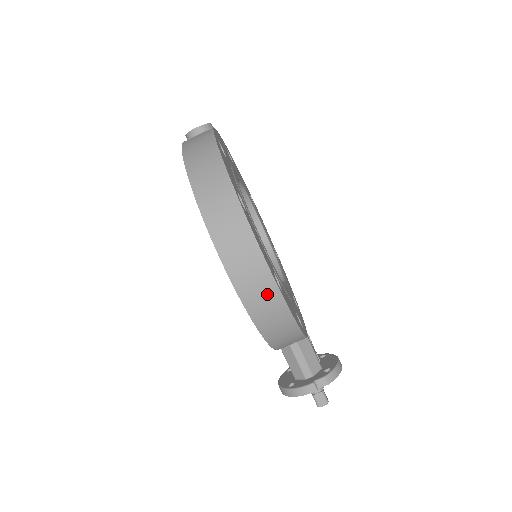
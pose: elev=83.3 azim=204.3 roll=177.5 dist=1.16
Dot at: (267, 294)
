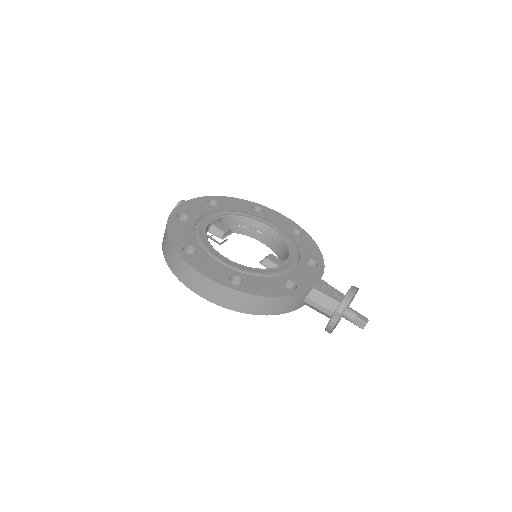
Dot at: (227, 295)
